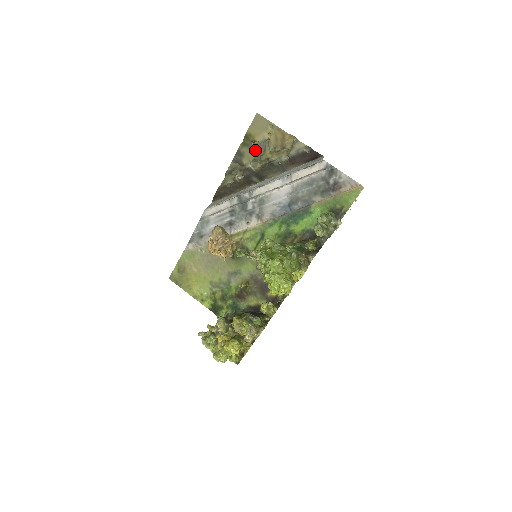
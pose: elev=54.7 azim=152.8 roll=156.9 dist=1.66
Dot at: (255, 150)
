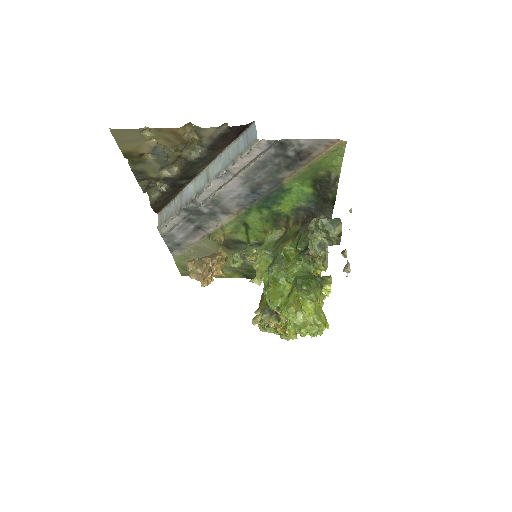
Dot at: (153, 161)
